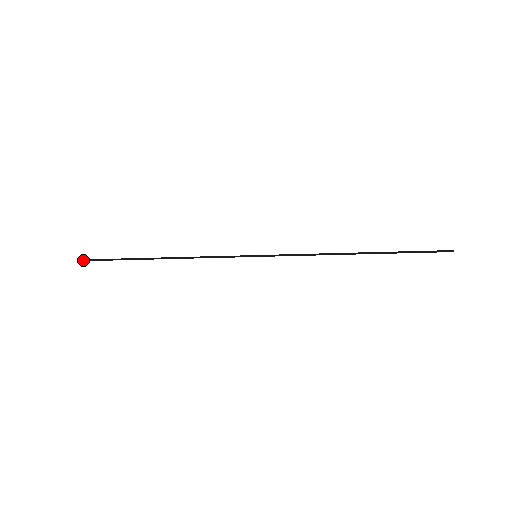
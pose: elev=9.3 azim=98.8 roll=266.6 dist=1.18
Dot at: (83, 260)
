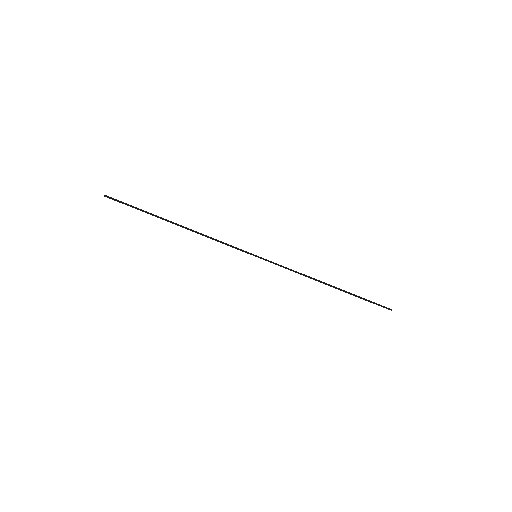
Dot at: (106, 196)
